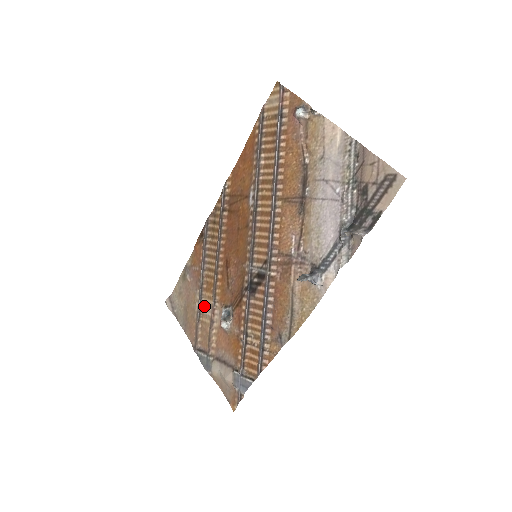
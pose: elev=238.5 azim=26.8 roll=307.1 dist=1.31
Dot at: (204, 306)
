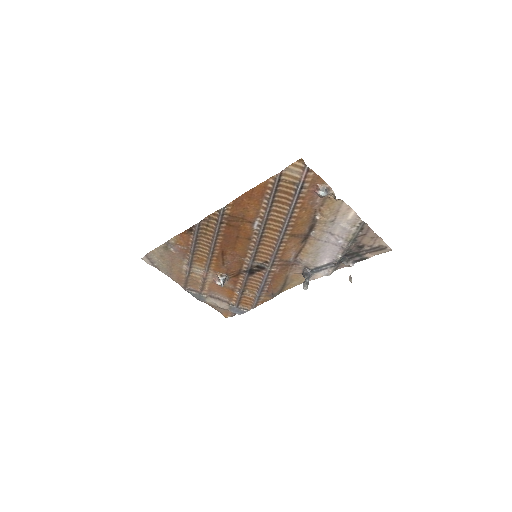
Dot at: (194, 269)
